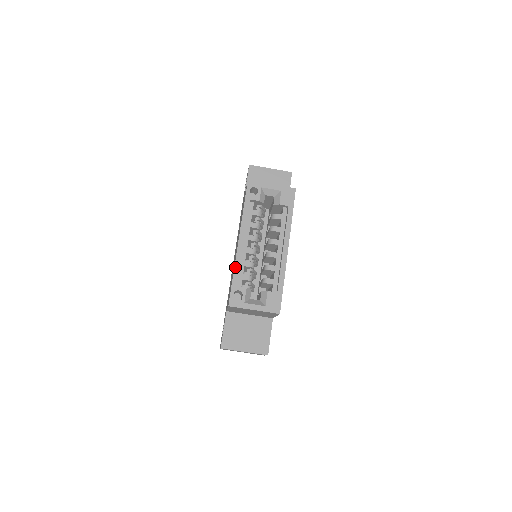
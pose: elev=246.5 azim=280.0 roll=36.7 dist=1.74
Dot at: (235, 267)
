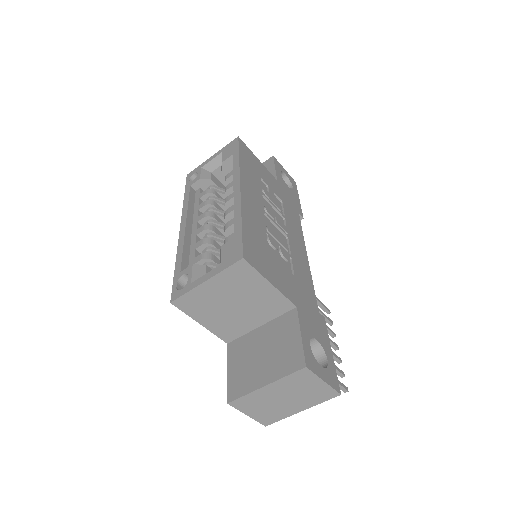
Dot at: (177, 255)
